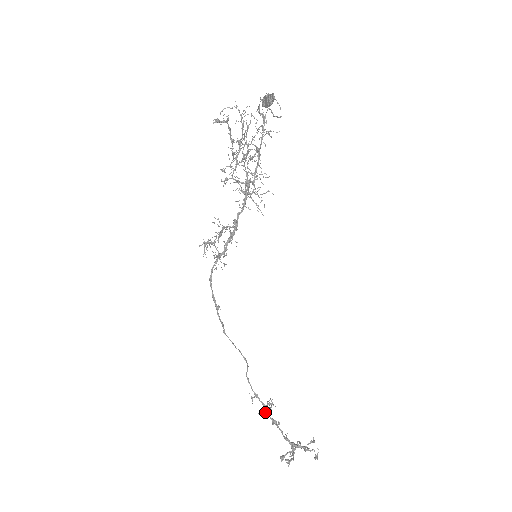
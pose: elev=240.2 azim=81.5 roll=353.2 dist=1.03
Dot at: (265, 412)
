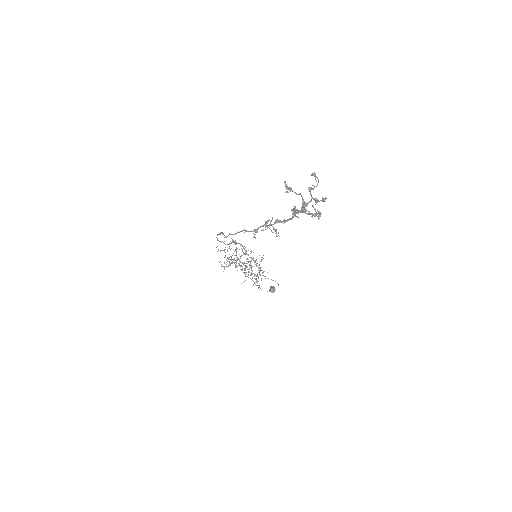
Dot at: occluded
